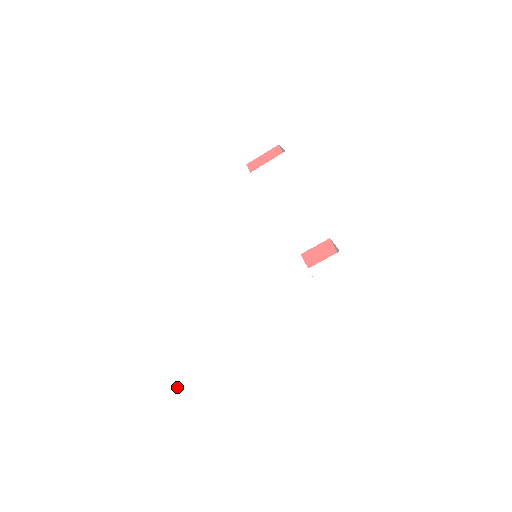
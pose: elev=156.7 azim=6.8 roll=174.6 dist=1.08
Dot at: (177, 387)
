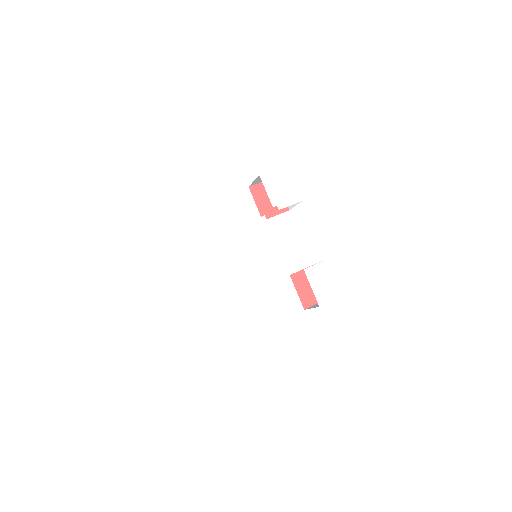
Dot at: (161, 394)
